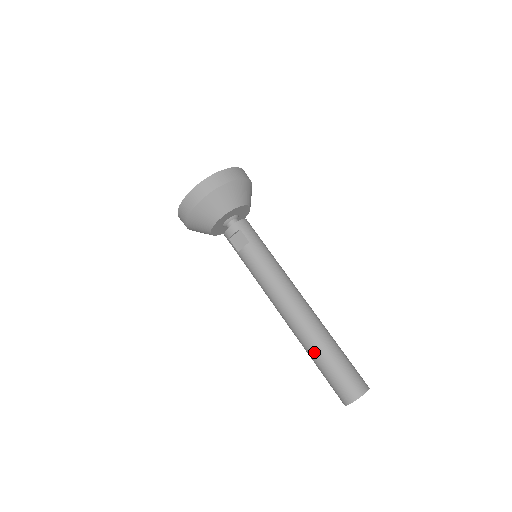
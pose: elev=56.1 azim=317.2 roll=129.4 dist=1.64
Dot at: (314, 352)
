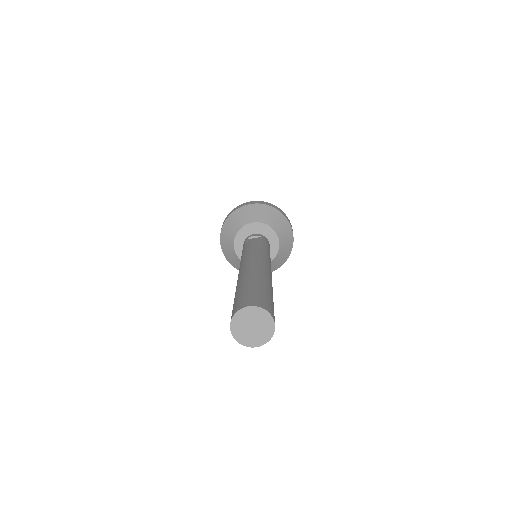
Dot at: (247, 279)
